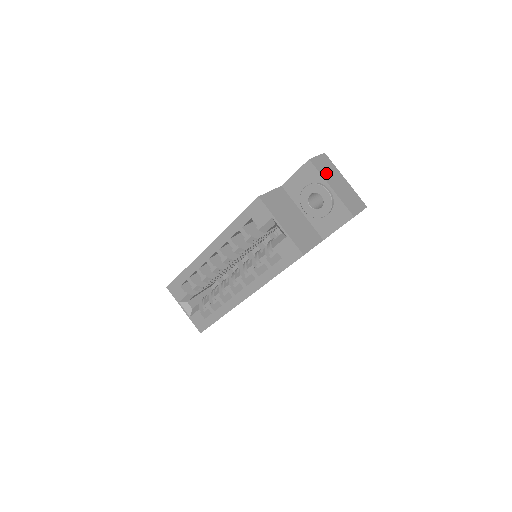
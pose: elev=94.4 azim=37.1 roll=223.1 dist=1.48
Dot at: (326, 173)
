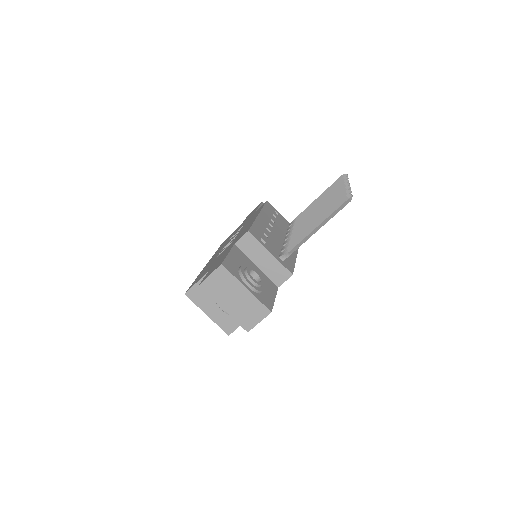
Dot at: (219, 293)
